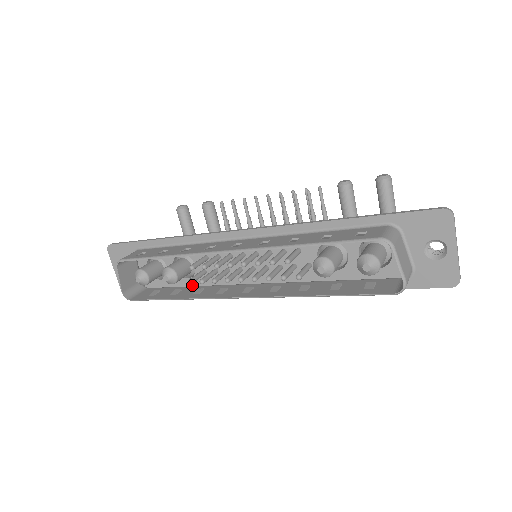
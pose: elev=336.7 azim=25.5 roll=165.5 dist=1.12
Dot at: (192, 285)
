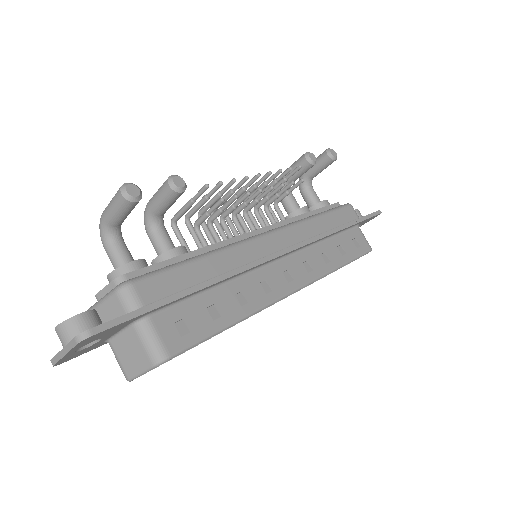
Dot at: occluded
